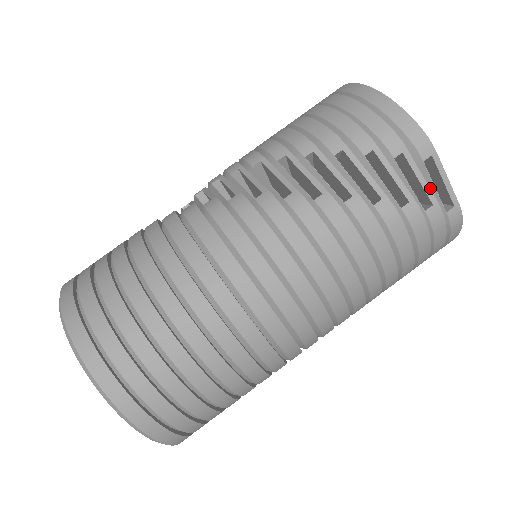
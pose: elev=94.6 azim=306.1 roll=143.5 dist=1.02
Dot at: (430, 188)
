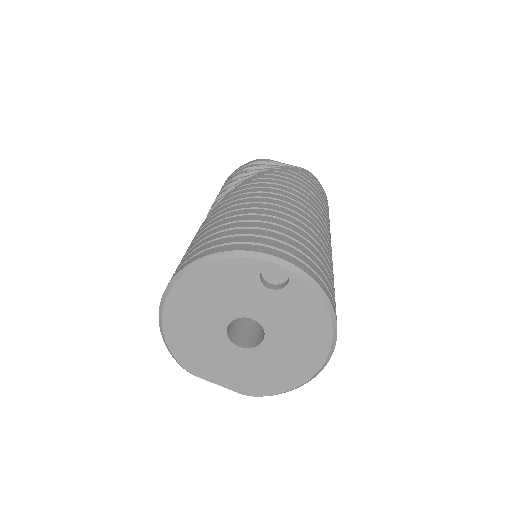
Dot at: occluded
